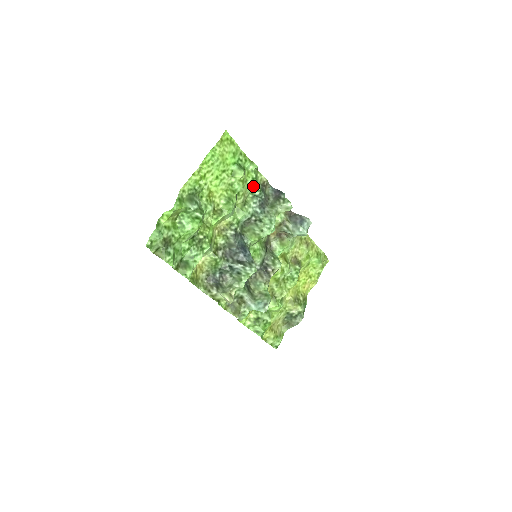
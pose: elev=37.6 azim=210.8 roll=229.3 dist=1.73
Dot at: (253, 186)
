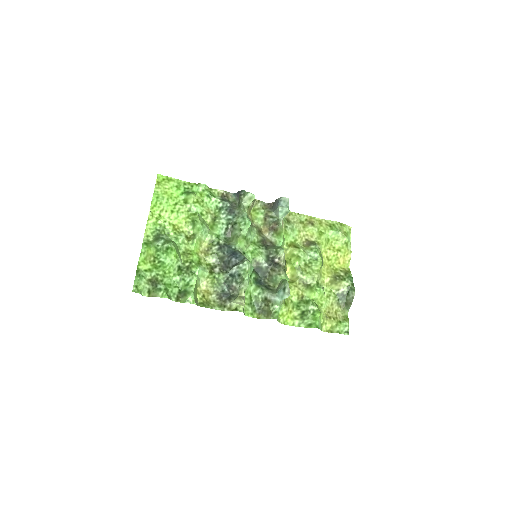
Dot at: (213, 202)
